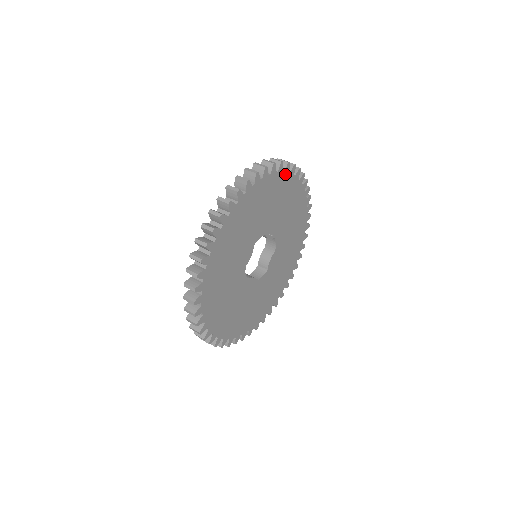
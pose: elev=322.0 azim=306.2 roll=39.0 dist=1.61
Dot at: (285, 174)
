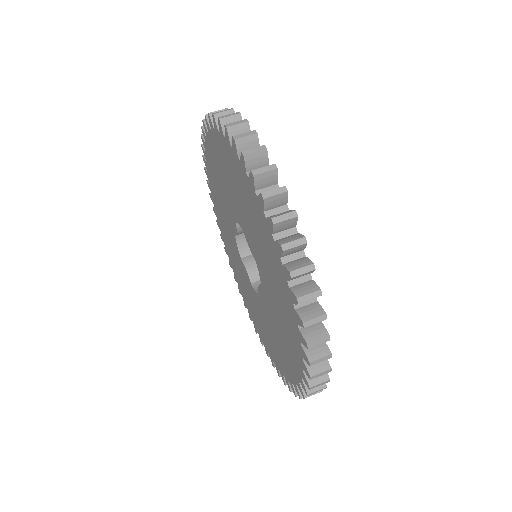
Dot at: occluded
